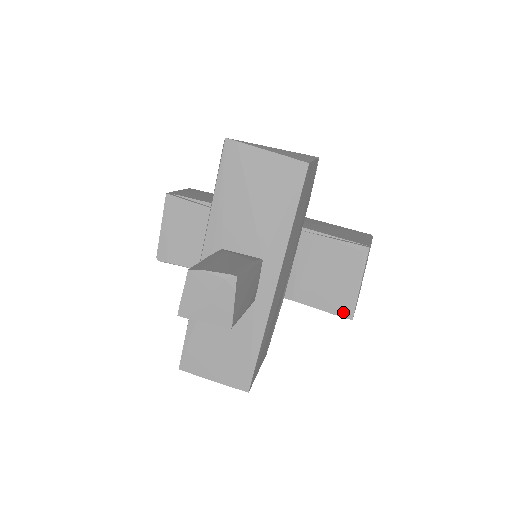
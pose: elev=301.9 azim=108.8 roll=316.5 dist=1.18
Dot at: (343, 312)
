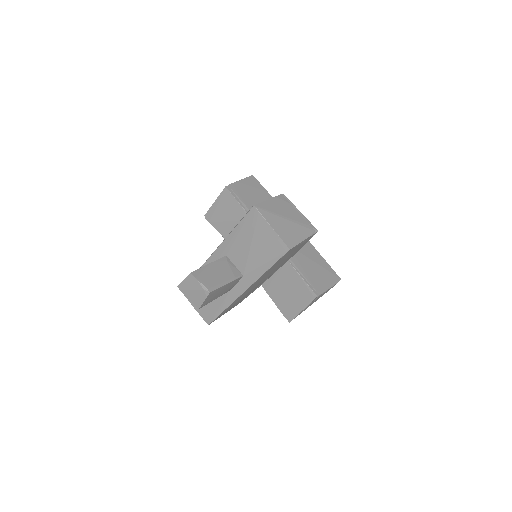
Dot at: (287, 315)
